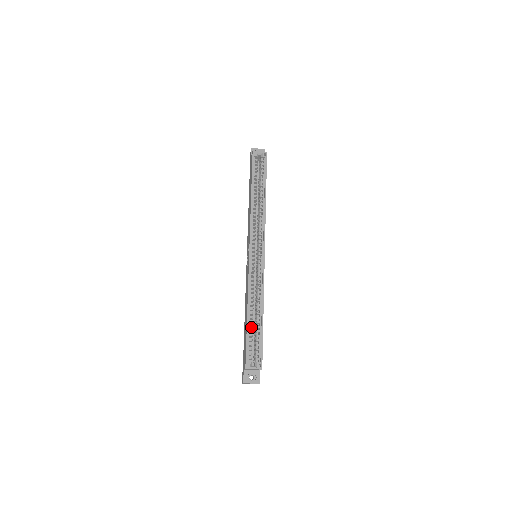
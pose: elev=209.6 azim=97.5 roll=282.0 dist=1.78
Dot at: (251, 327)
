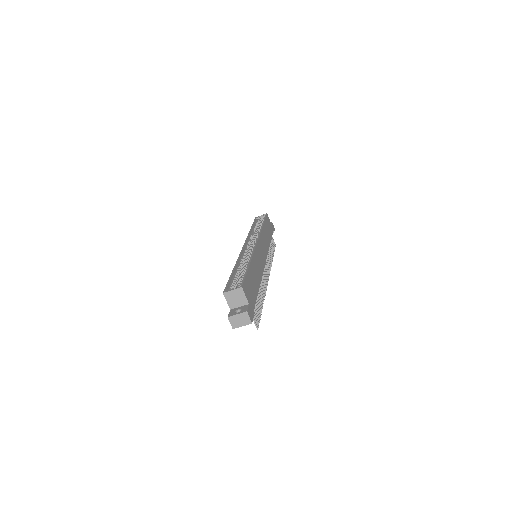
Dot at: (237, 275)
